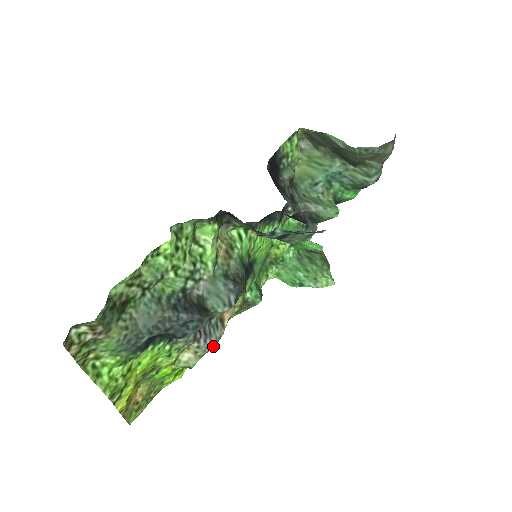
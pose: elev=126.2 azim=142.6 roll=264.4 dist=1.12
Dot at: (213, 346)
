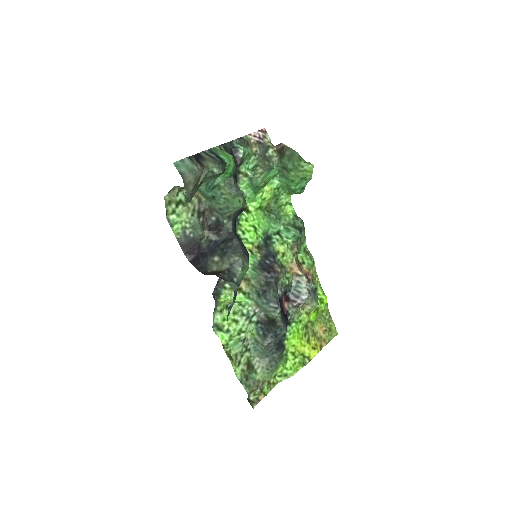
Dot at: (310, 290)
